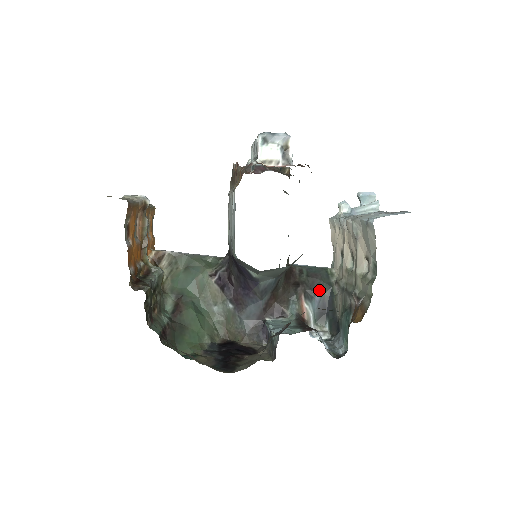
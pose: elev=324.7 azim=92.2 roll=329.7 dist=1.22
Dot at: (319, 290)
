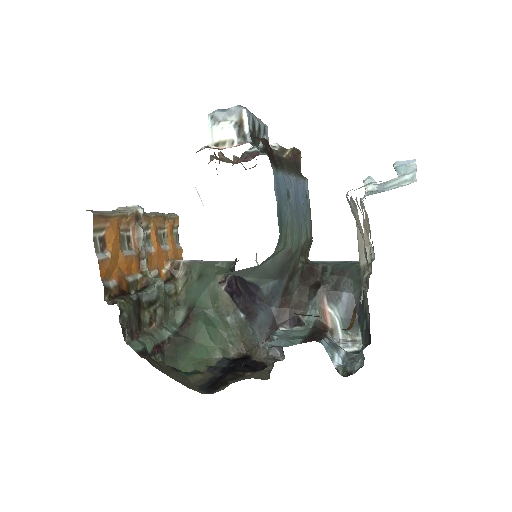
Dot at: (346, 290)
